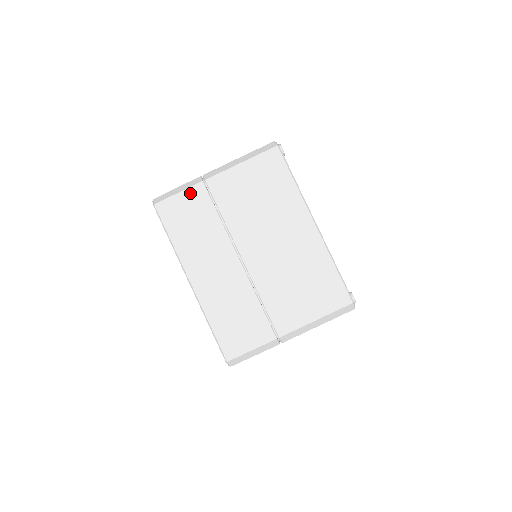
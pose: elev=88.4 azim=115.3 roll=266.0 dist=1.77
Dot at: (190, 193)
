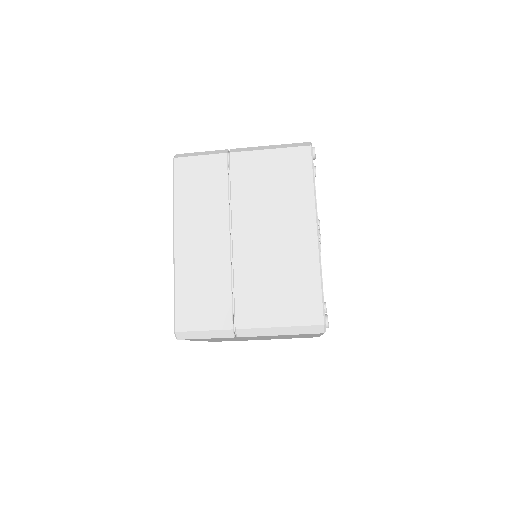
Dot at: (218, 338)
